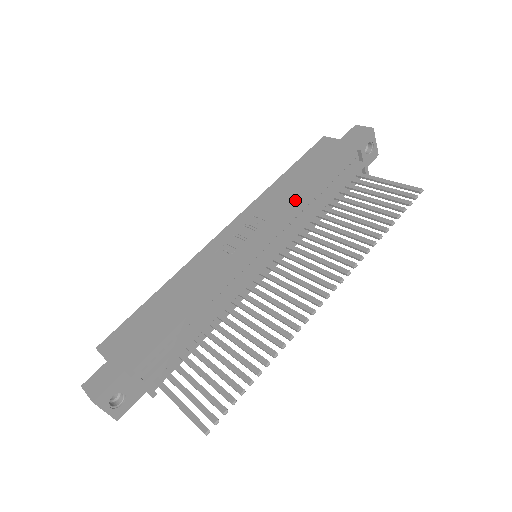
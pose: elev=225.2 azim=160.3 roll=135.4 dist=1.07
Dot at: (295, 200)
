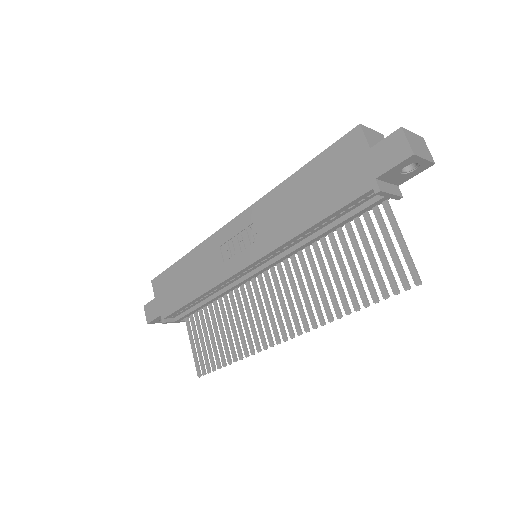
Dot at: (287, 229)
